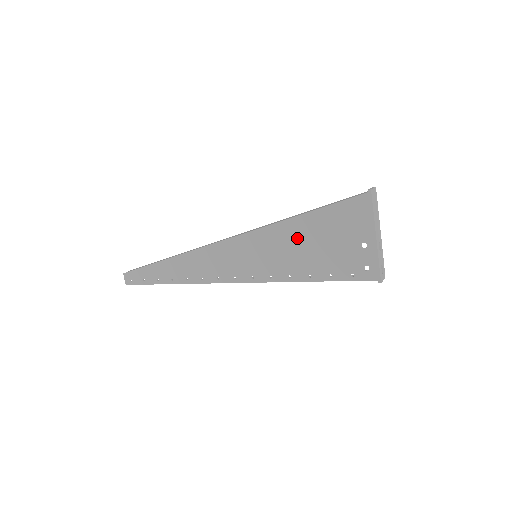
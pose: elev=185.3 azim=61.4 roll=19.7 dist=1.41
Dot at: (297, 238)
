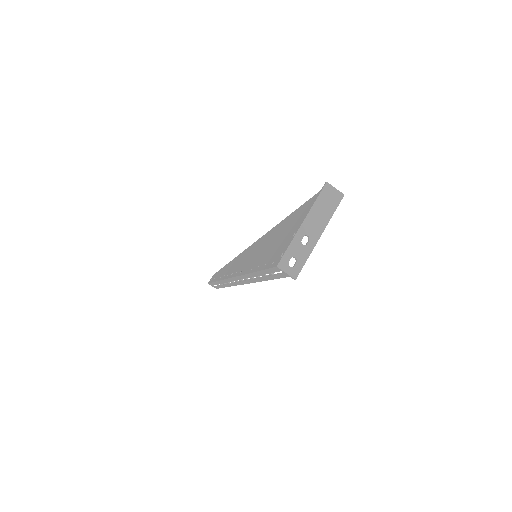
Dot at: (276, 234)
